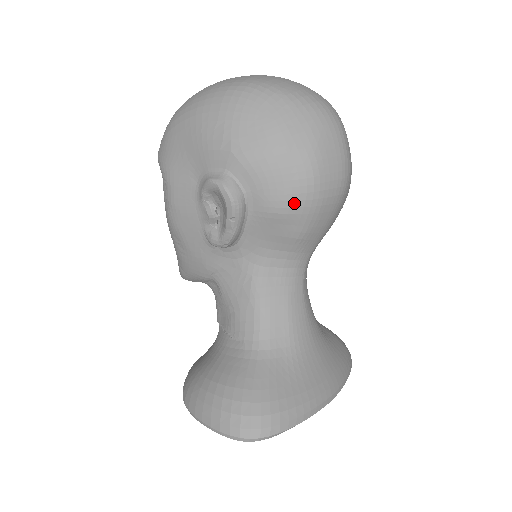
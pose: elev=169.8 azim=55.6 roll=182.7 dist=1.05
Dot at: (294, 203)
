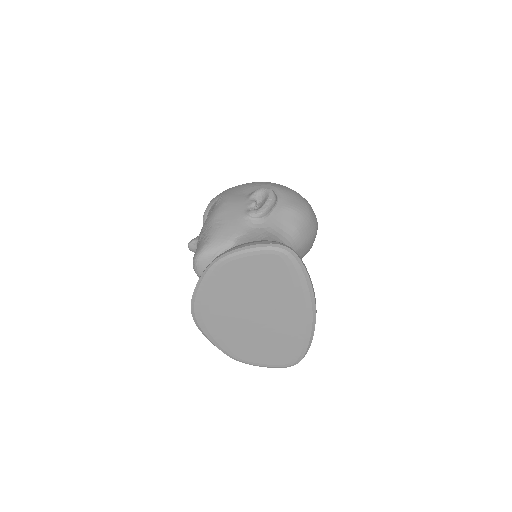
Dot at: (300, 209)
